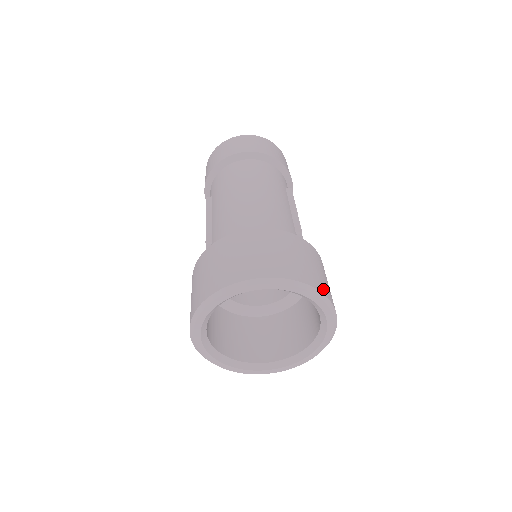
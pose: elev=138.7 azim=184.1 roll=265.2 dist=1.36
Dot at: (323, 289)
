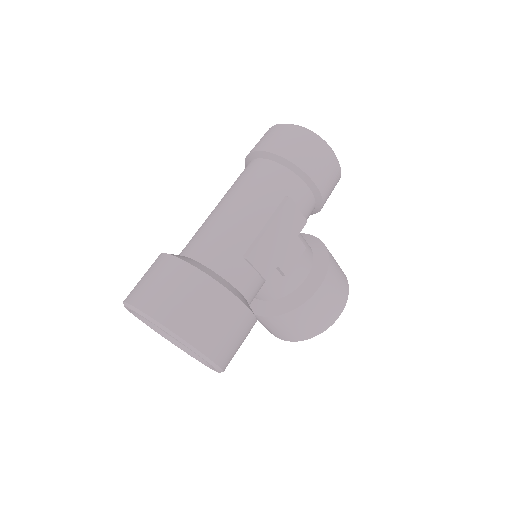
Dot at: (183, 330)
